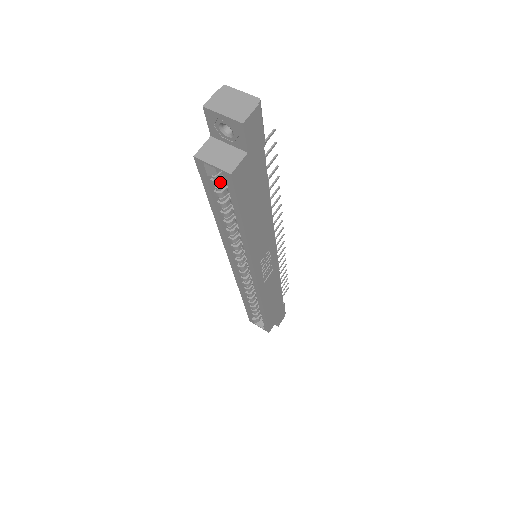
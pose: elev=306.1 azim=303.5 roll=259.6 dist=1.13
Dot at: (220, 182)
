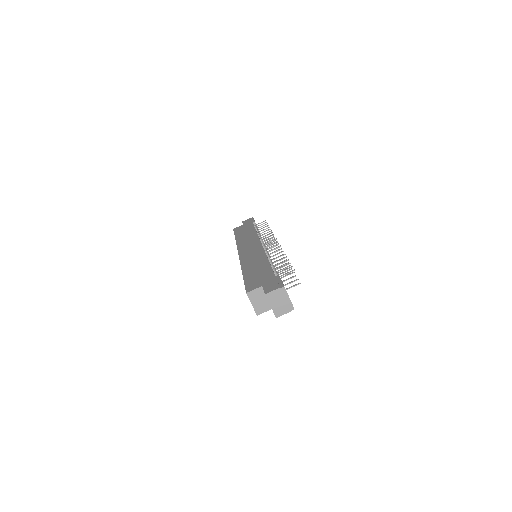
Dot at: occluded
